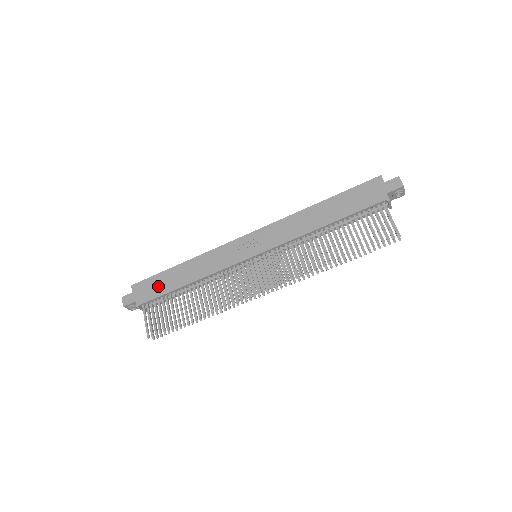
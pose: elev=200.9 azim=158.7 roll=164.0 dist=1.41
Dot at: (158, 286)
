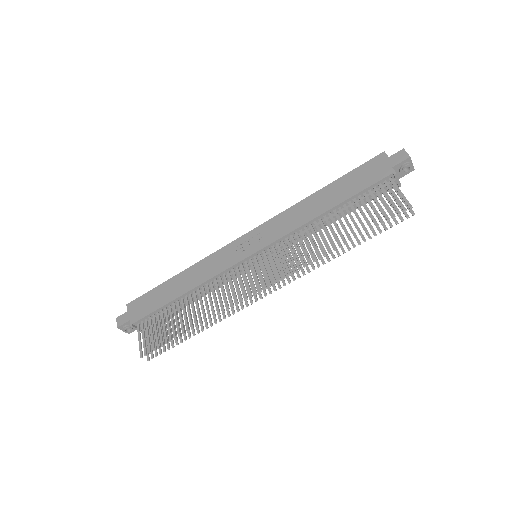
Dot at: (153, 301)
